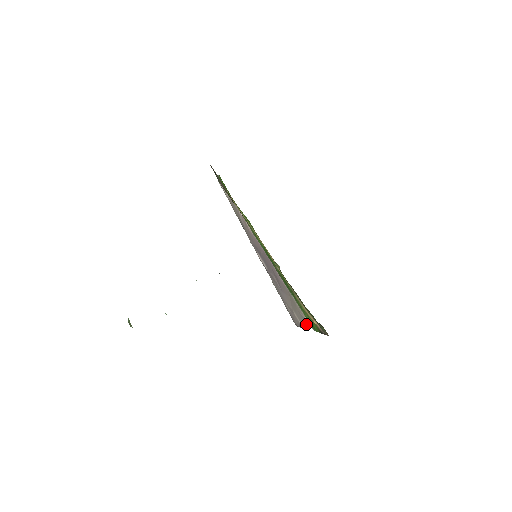
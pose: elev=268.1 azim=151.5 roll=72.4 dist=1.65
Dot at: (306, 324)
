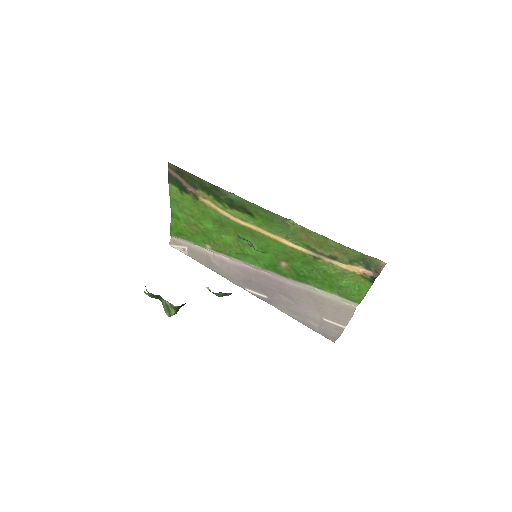
Dot at: (346, 313)
